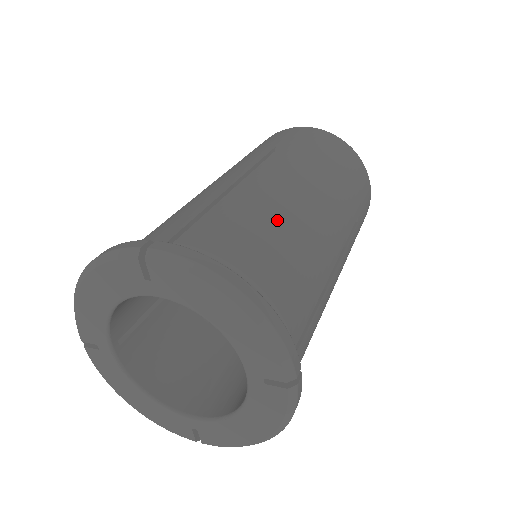
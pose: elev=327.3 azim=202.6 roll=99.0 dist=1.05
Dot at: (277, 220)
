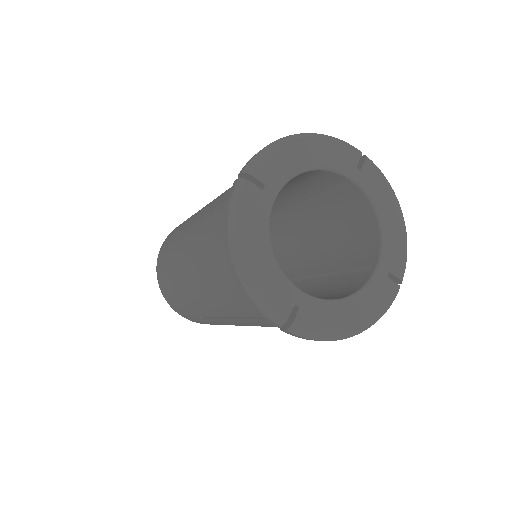
Dot at: occluded
